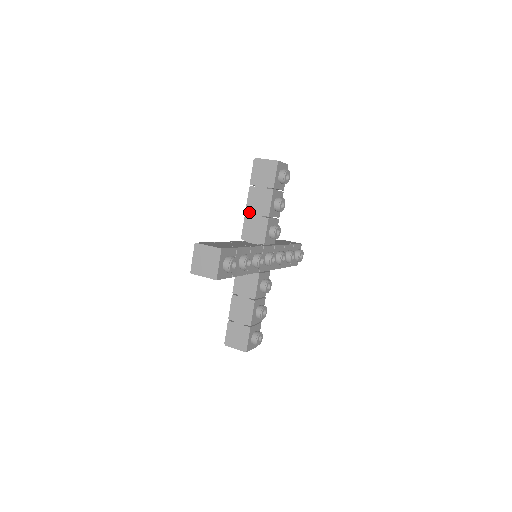
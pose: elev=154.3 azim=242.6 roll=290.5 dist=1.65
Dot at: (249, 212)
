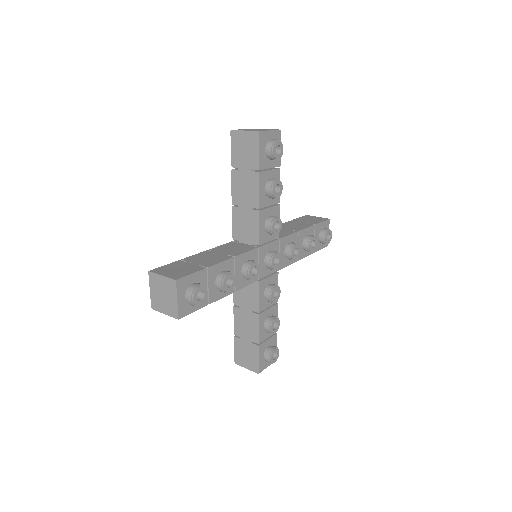
Dot at: (236, 204)
